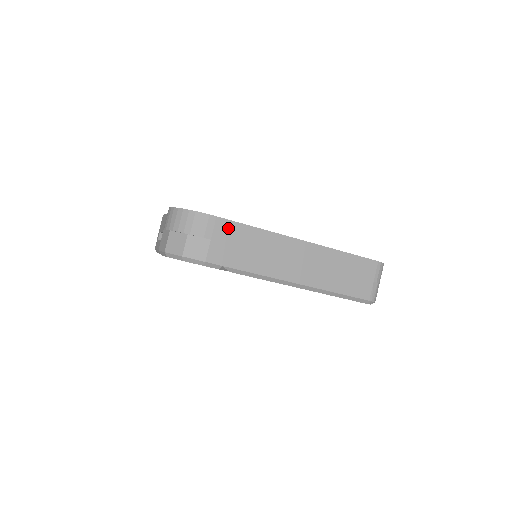
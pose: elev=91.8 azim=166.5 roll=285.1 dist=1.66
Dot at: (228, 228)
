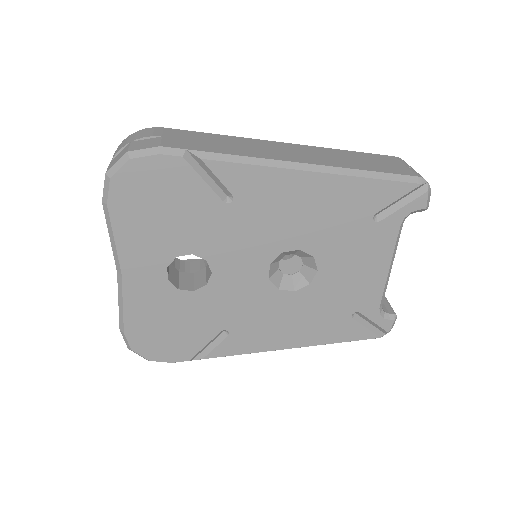
Dot at: (182, 133)
